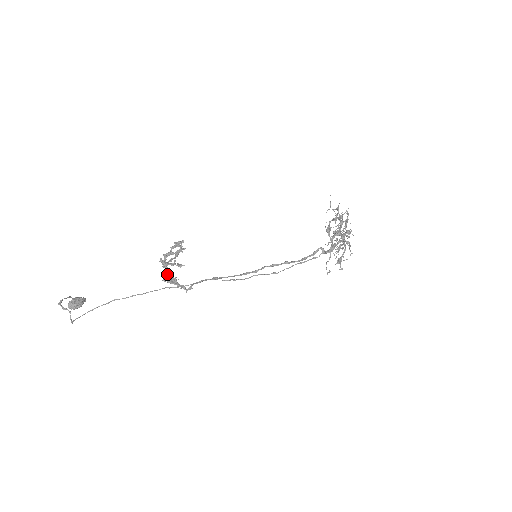
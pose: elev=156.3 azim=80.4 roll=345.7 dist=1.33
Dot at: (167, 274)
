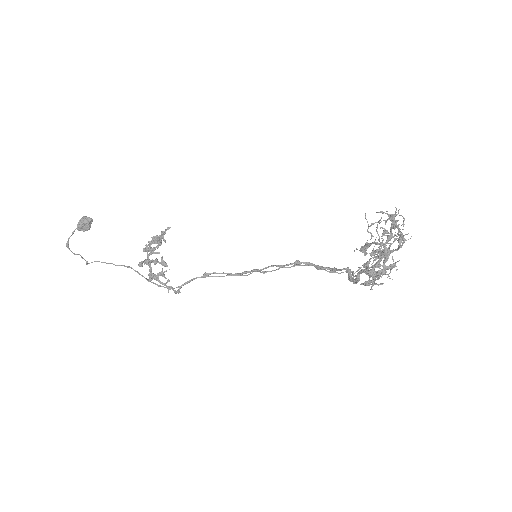
Dot at: (151, 274)
